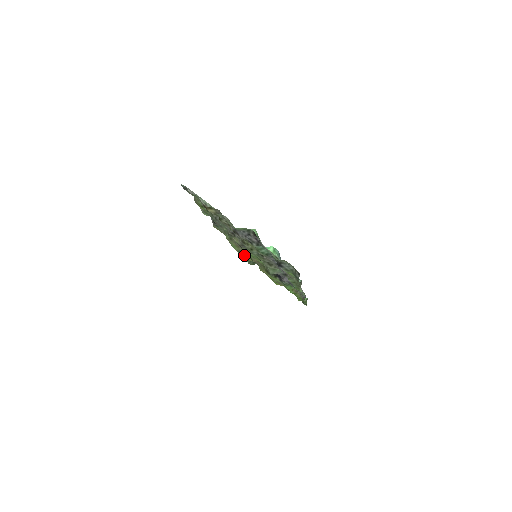
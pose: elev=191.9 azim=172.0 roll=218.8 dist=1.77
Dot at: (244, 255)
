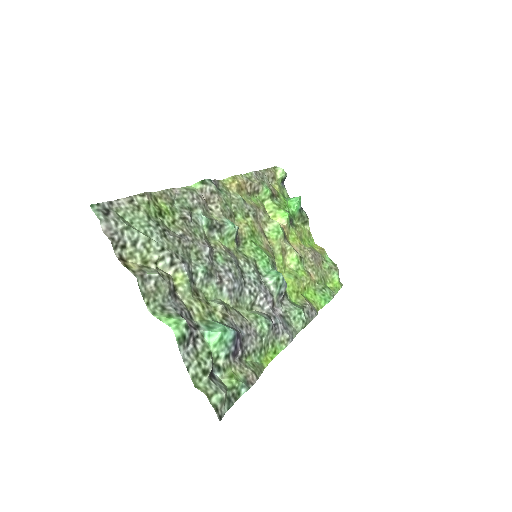
Dot at: (268, 214)
